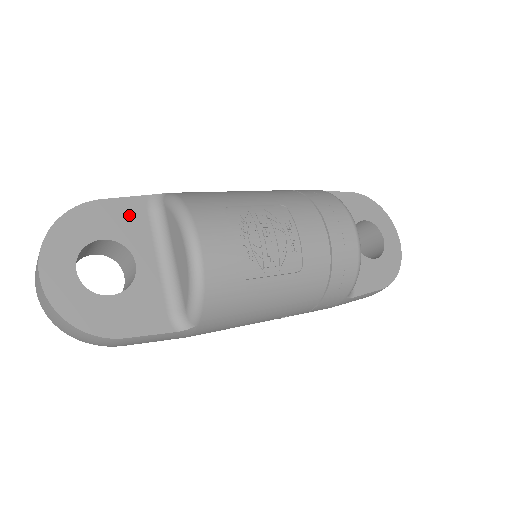
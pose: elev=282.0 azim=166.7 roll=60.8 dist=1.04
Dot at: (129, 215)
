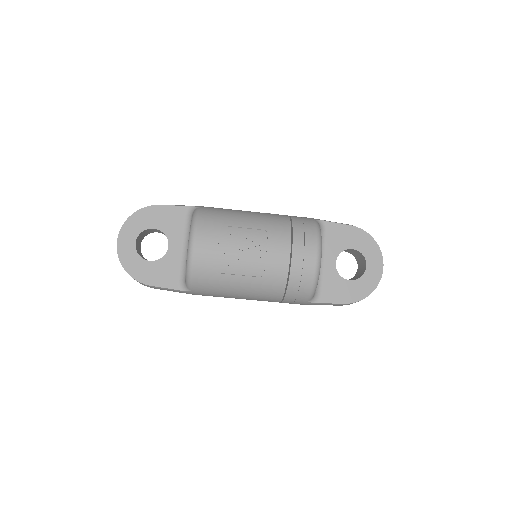
Dot at: (173, 217)
